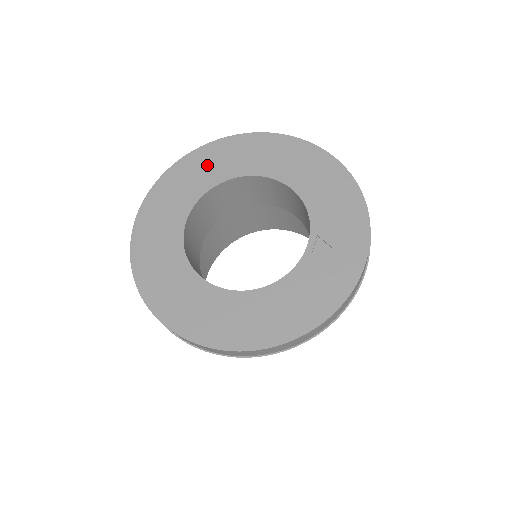
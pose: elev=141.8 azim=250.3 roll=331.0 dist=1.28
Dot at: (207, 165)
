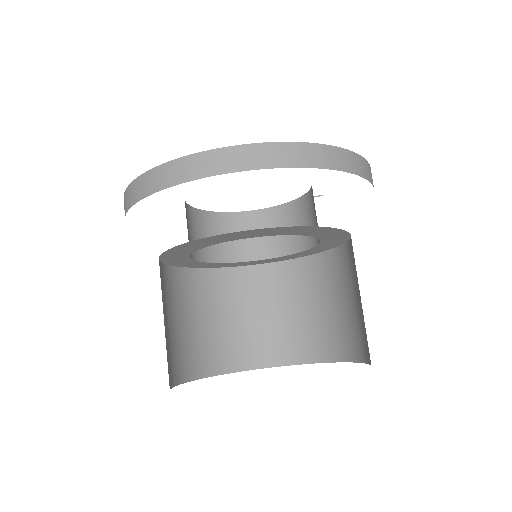
Dot at: occluded
